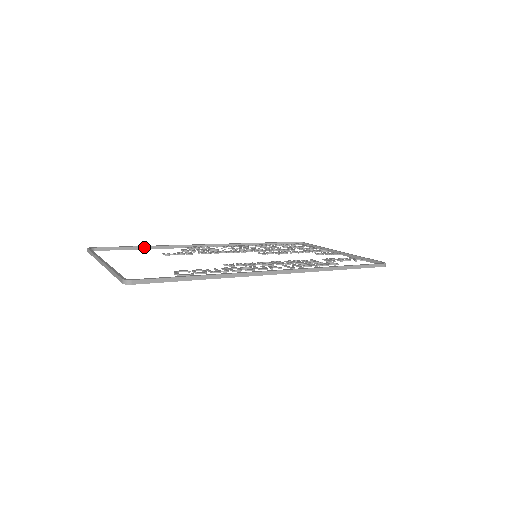
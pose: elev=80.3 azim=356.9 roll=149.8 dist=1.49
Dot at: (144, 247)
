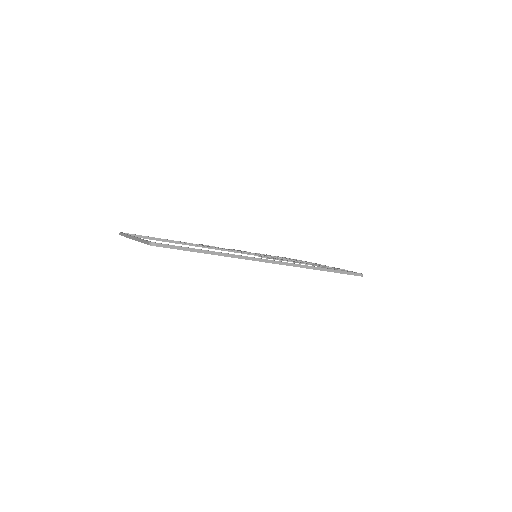
Dot at: (165, 240)
